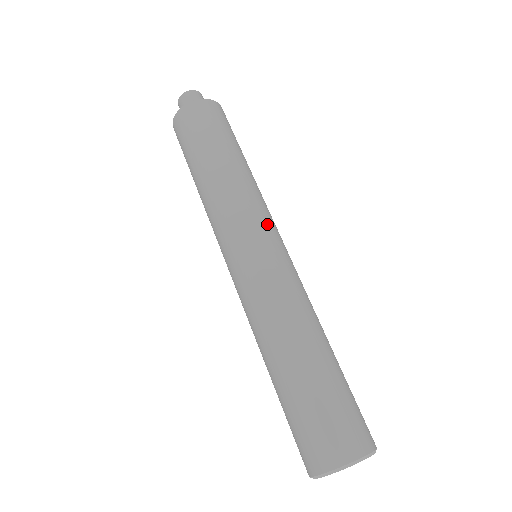
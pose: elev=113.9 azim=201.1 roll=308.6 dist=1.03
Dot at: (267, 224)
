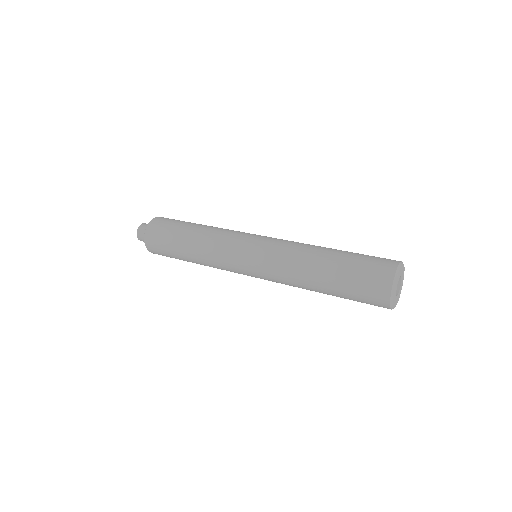
Dot at: occluded
